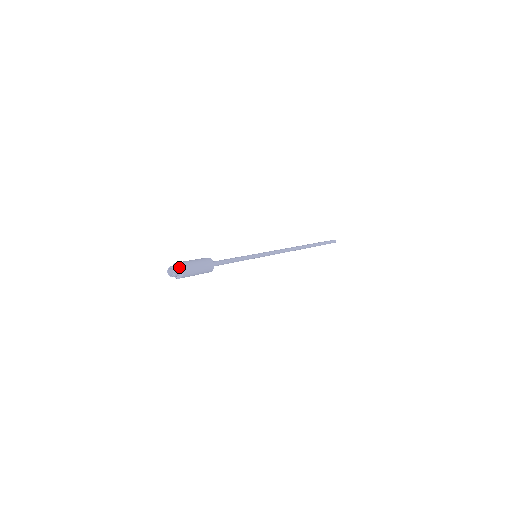
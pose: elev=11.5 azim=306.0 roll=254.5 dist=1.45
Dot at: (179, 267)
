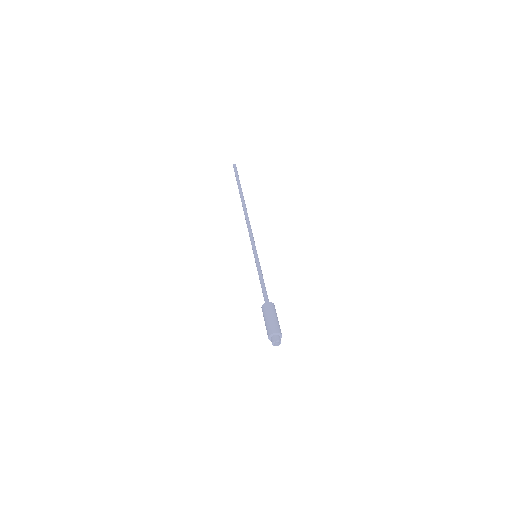
Dot at: (279, 336)
